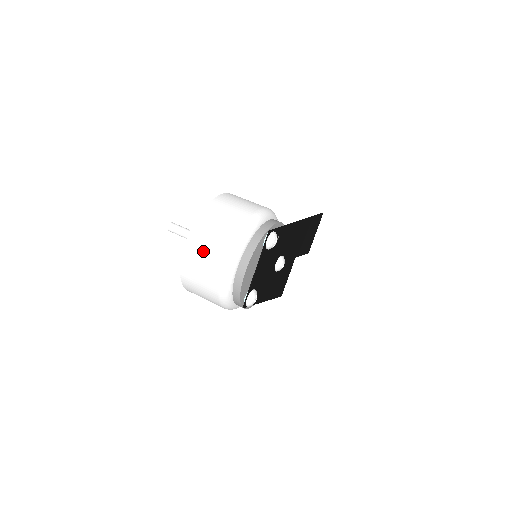
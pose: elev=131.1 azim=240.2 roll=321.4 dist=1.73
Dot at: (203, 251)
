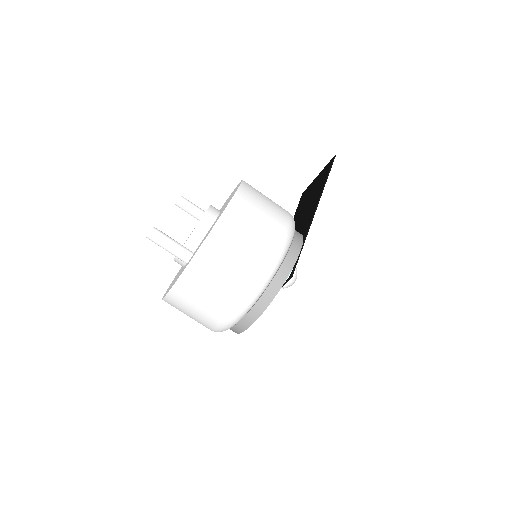
Dot at: (202, 296)
